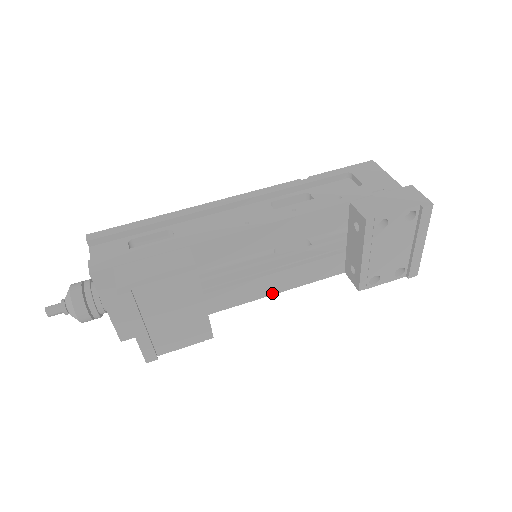
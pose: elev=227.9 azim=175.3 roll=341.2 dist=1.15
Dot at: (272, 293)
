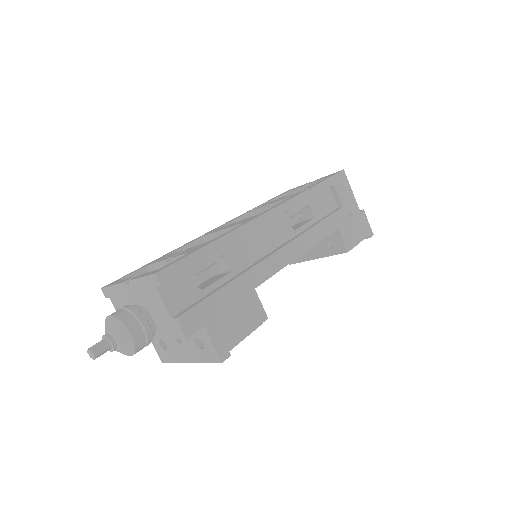
Dot at: occluded
